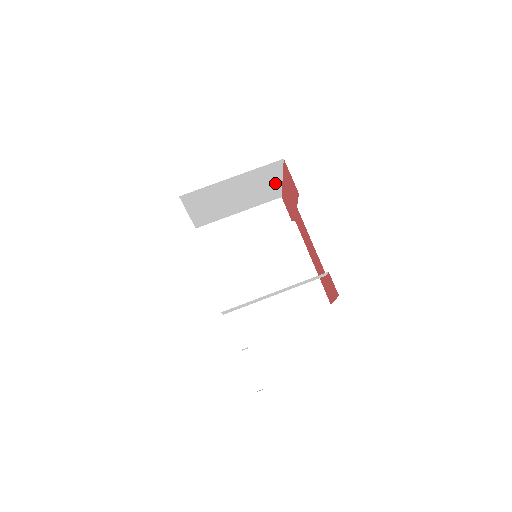
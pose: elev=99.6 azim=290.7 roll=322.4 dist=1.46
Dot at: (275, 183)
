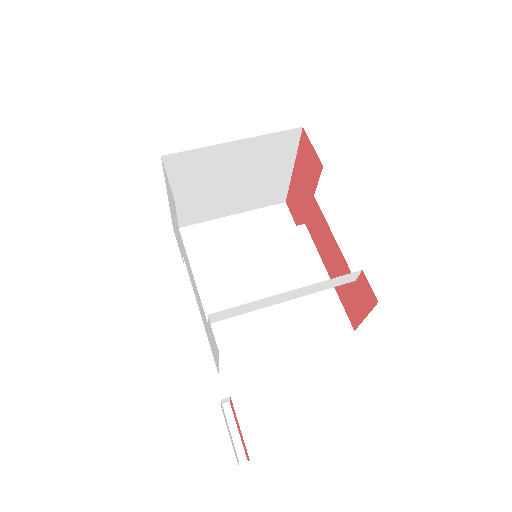
Dot at: (283, 172)
